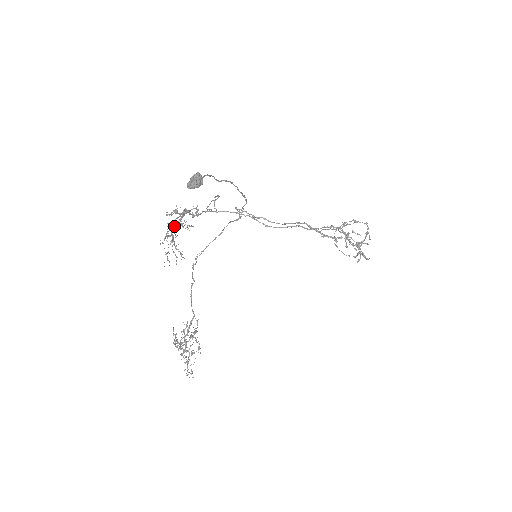
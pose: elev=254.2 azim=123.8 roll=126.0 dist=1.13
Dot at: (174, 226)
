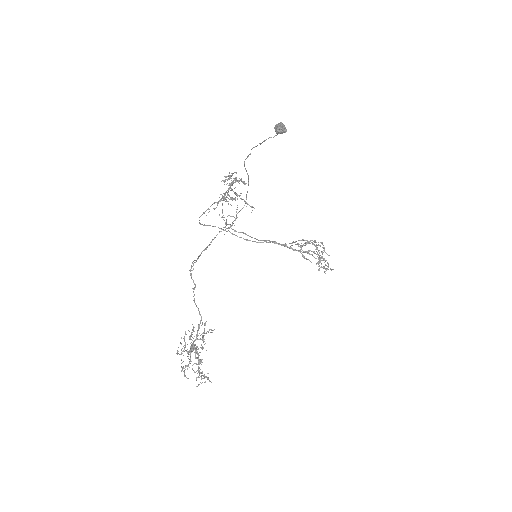
Dot at: (225, 193)
